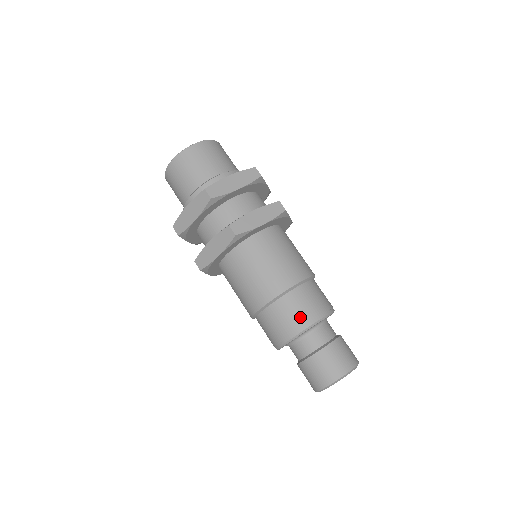
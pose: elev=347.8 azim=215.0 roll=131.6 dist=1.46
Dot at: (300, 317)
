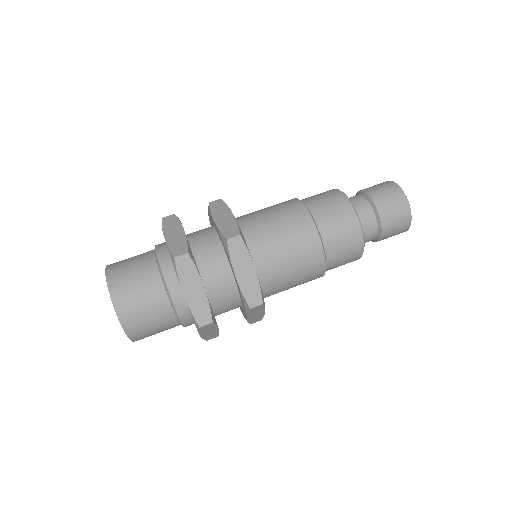
Dot at: (352, 245)
